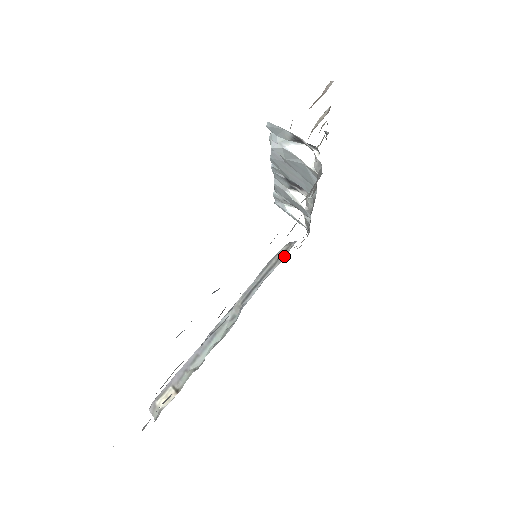
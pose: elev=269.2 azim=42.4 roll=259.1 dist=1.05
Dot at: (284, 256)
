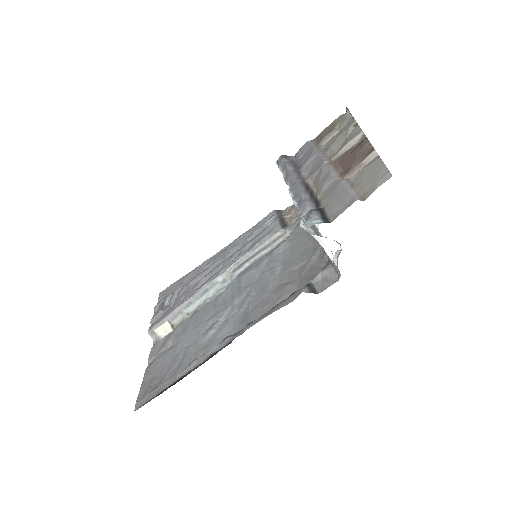
Dot at: (278, 243)
